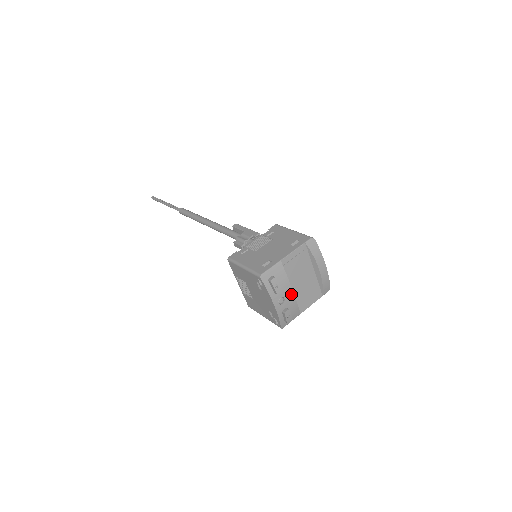
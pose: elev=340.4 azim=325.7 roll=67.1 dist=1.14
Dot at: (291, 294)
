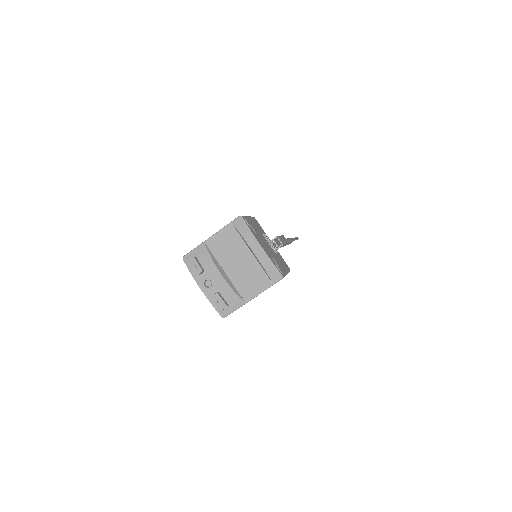
Dot at: (219, 277)
